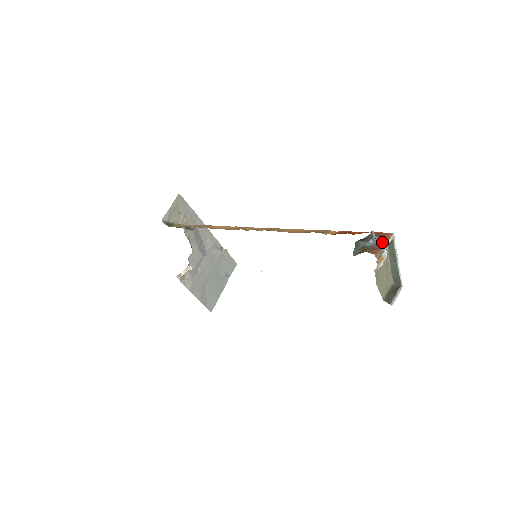
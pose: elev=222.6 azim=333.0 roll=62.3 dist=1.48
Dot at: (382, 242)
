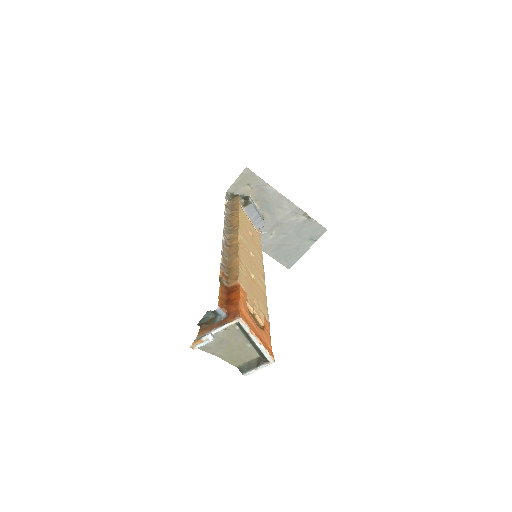
Dot at: (222, 323)
